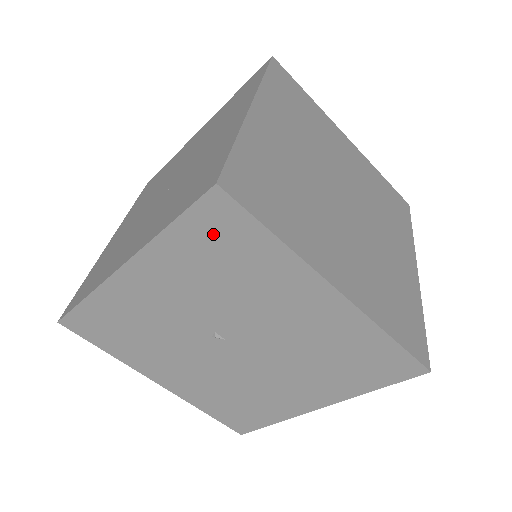
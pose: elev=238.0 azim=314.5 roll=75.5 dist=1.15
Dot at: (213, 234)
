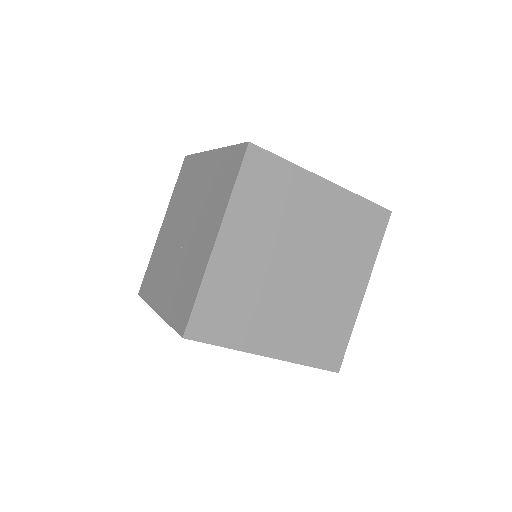
Dot at: occluded
